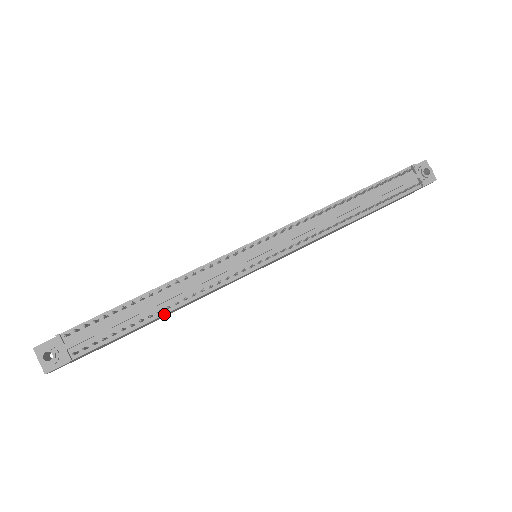
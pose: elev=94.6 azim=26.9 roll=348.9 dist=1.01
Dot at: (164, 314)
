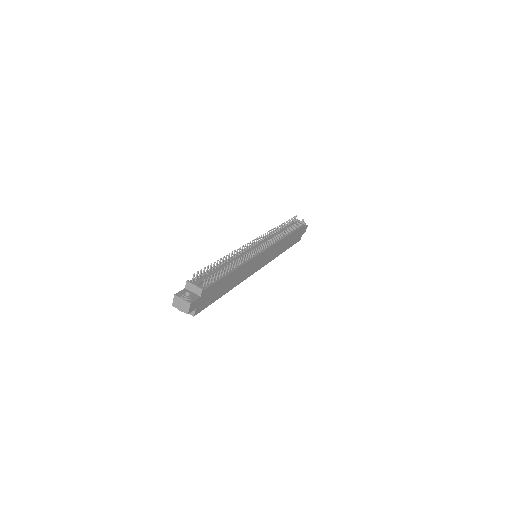
Dot at: (235, 270)
